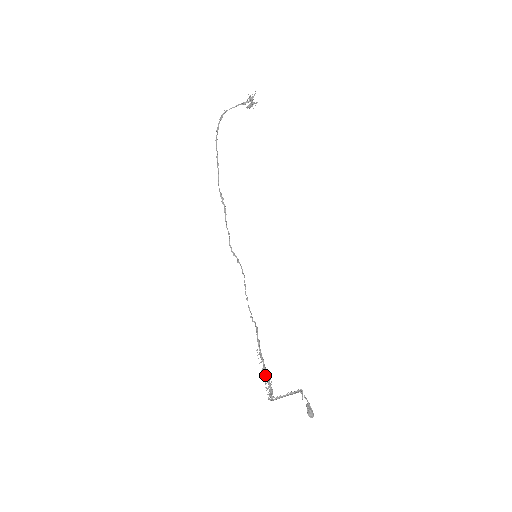
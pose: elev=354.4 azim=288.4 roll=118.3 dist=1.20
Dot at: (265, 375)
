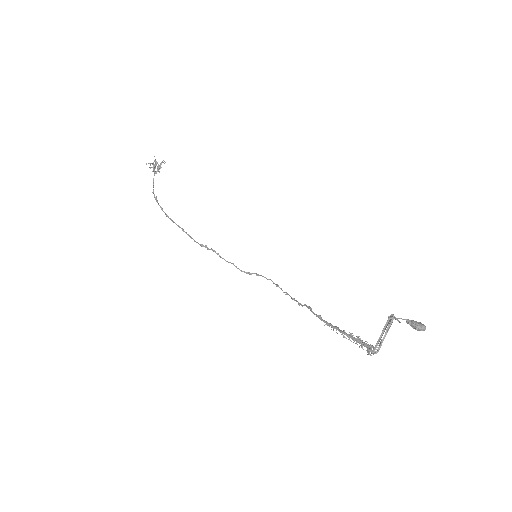
Dot at: (351, 338)
